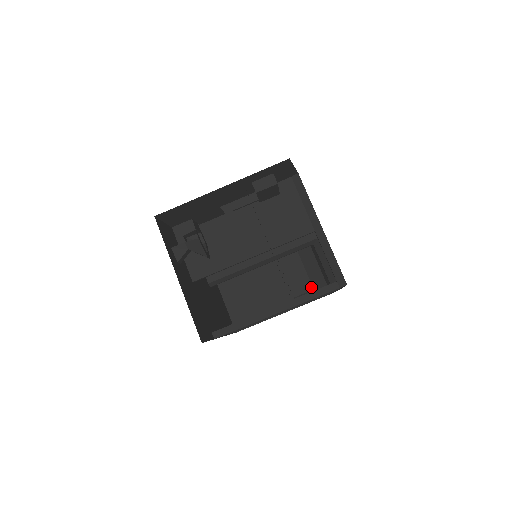
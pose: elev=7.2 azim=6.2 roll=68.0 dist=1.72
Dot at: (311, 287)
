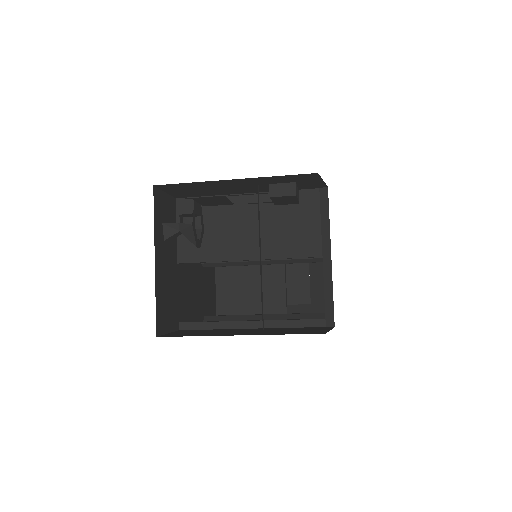
Dot at: (309, 301)
